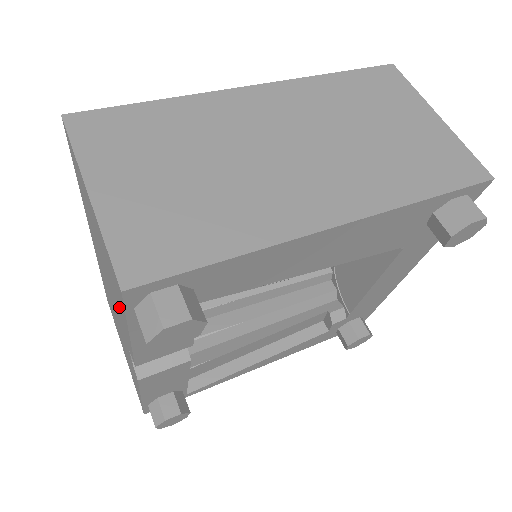
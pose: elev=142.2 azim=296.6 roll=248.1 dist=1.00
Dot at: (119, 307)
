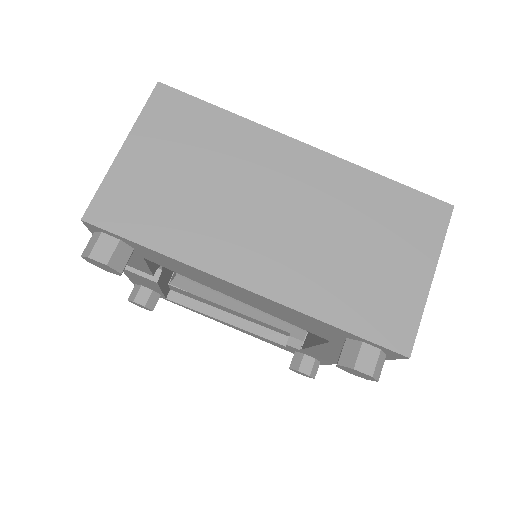
Dot at: occluded
